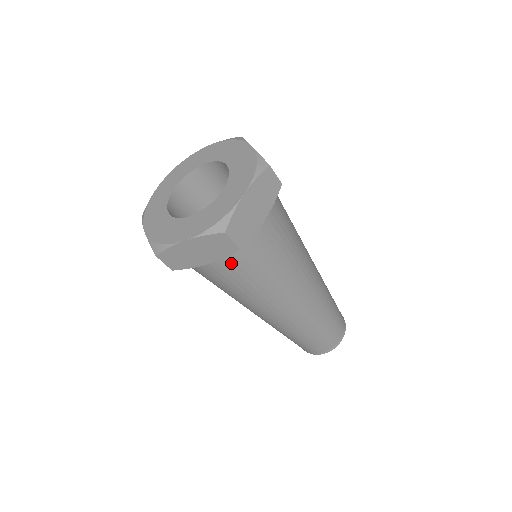
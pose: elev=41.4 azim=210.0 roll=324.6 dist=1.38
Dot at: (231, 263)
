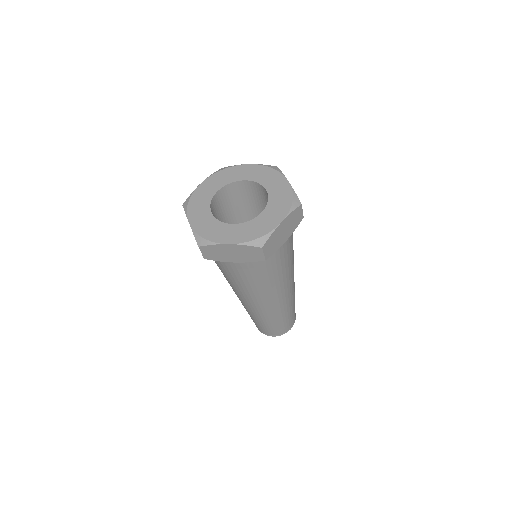
Dot at: (250, 265)
